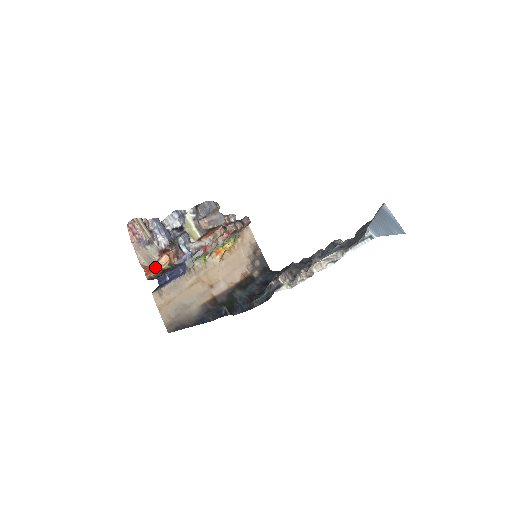
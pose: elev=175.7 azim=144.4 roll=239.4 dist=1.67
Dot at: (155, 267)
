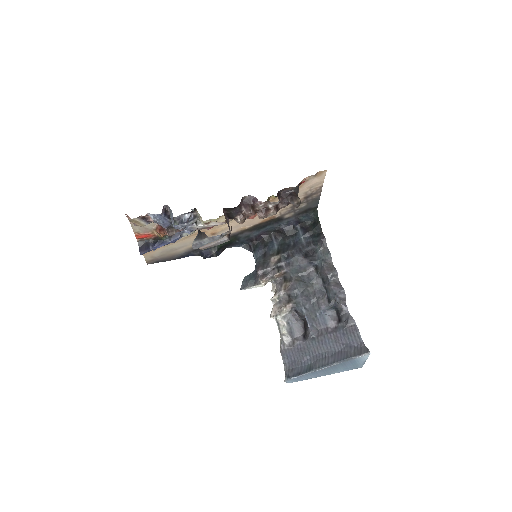
Dot at: (149, 234)
